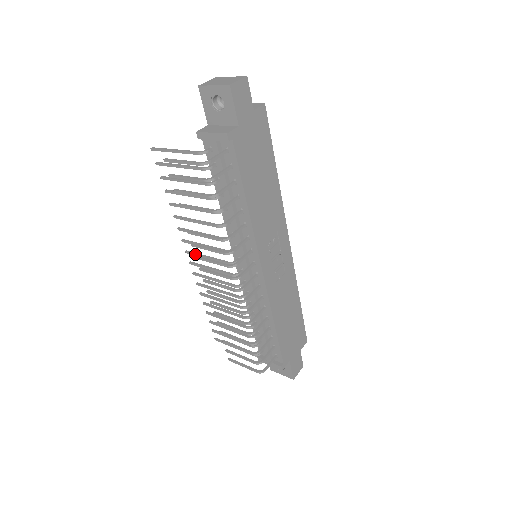
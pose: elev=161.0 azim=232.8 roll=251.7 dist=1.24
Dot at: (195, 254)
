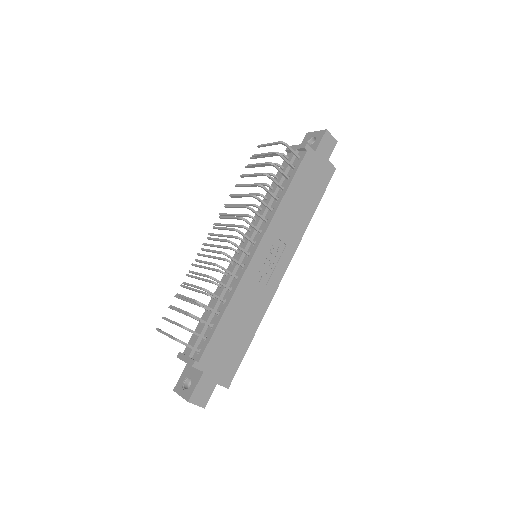
Dot at: occluded
